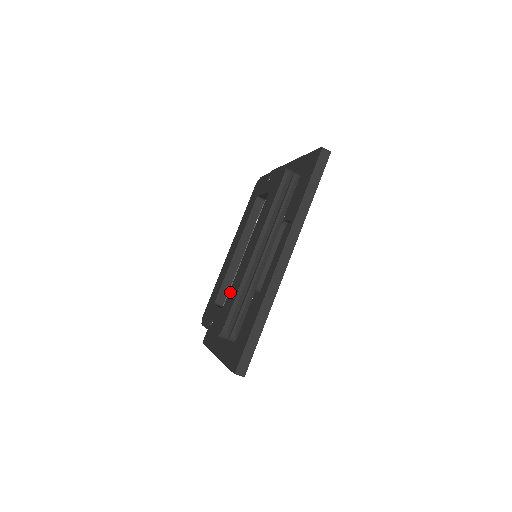
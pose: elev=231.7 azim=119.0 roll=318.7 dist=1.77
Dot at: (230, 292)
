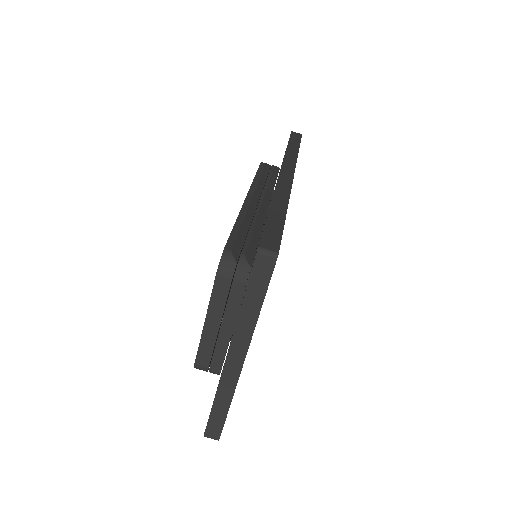
Dot at: occluded
